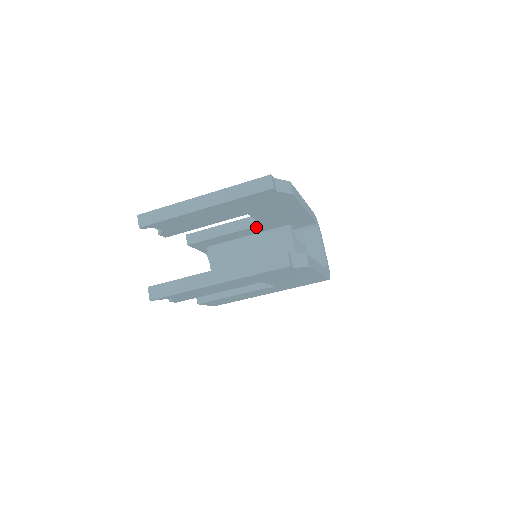
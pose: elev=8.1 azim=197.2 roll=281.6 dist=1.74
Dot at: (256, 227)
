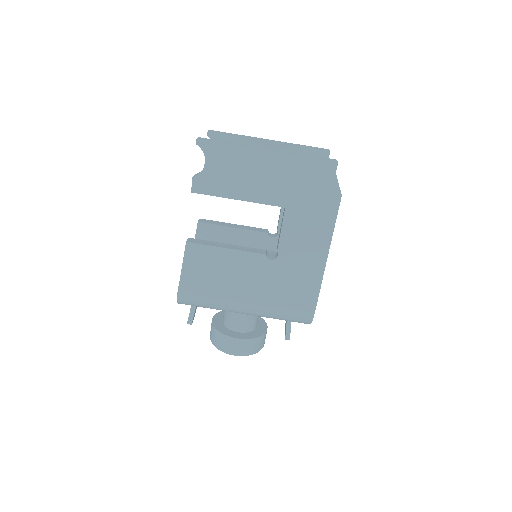
Dot at: (268, 236)
